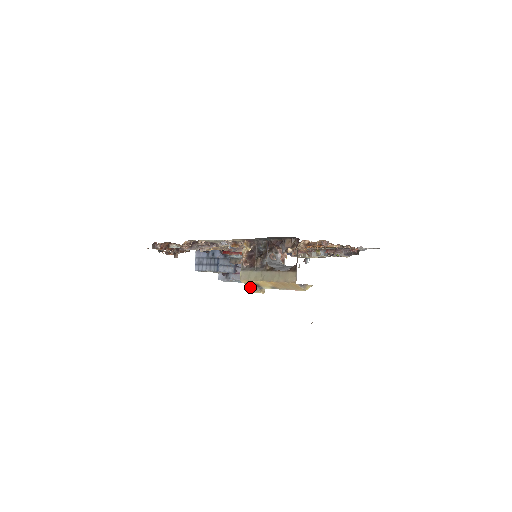
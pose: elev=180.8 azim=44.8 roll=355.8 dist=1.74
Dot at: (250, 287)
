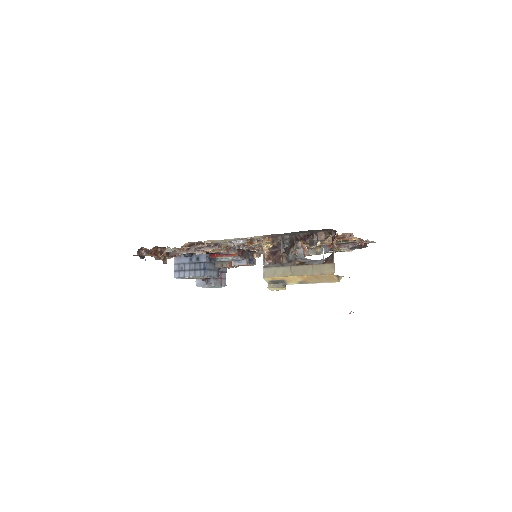
Dot at: (272, 285)
